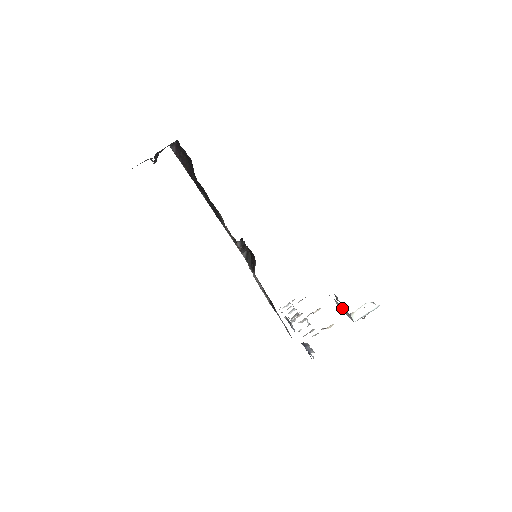
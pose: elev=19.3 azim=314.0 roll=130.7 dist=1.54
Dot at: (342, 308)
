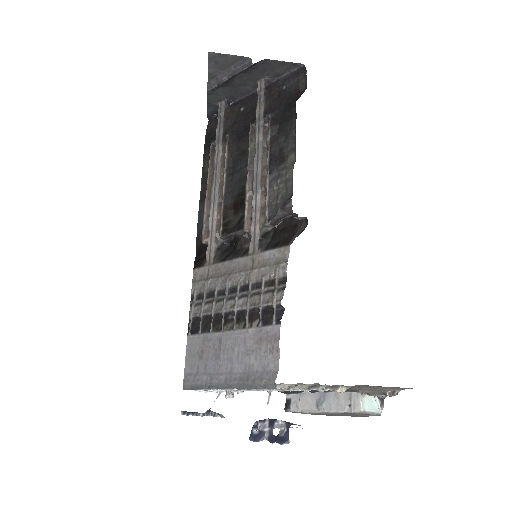
Dot at: (327, 398)
